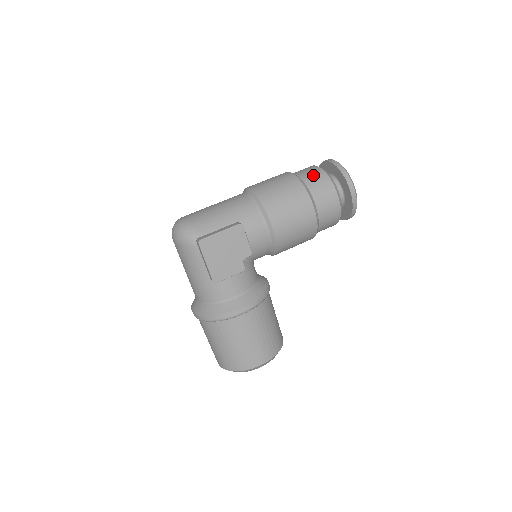
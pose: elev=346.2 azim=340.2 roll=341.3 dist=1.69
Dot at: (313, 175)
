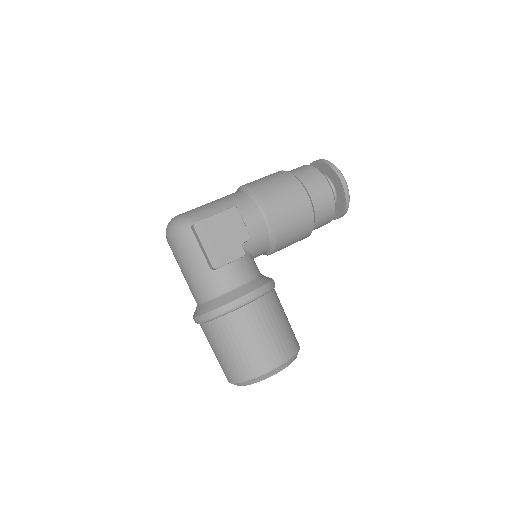
Dot at: (300, 169)
